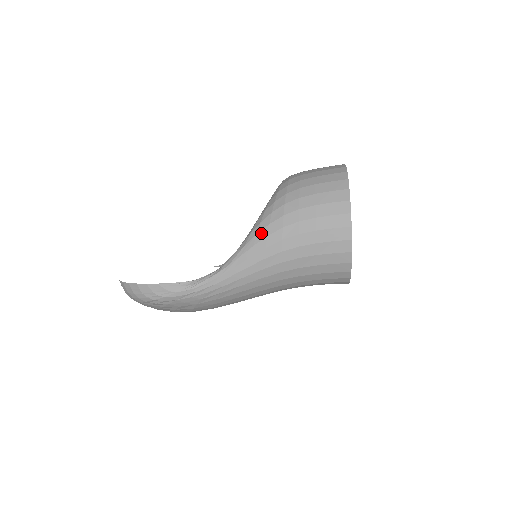
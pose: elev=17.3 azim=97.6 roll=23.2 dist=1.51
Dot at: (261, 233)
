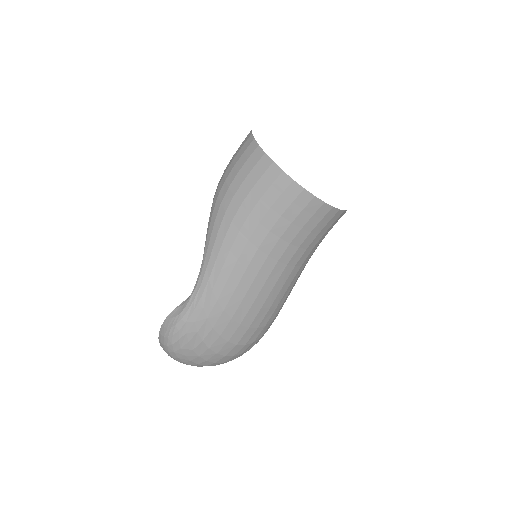
Dot at: (210, 215)
